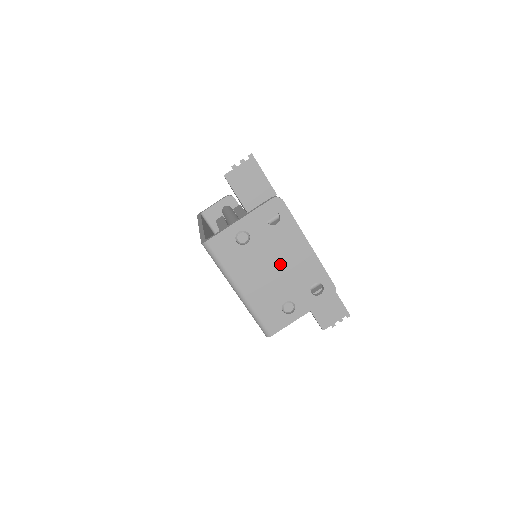
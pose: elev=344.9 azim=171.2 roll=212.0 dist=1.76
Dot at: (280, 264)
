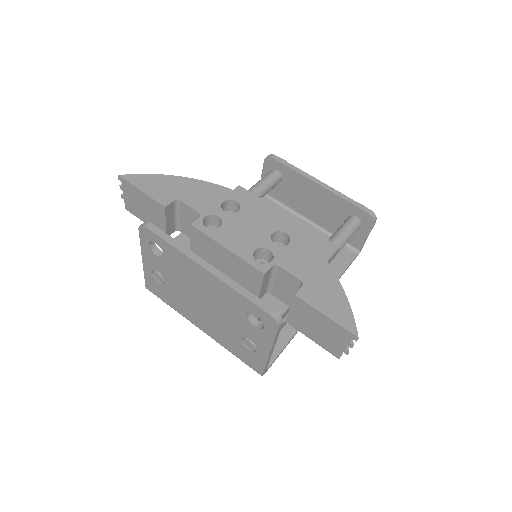
Dot at: (202, 297)
